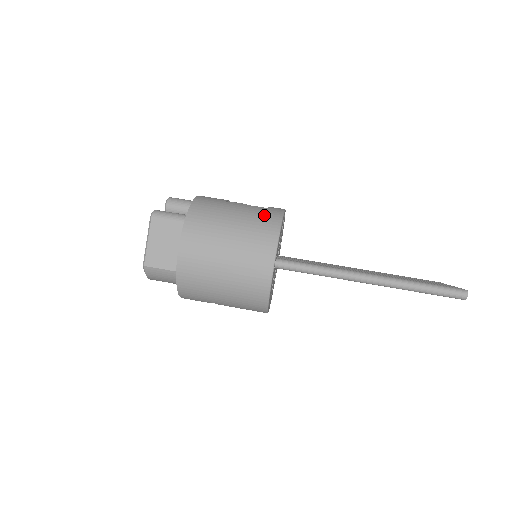
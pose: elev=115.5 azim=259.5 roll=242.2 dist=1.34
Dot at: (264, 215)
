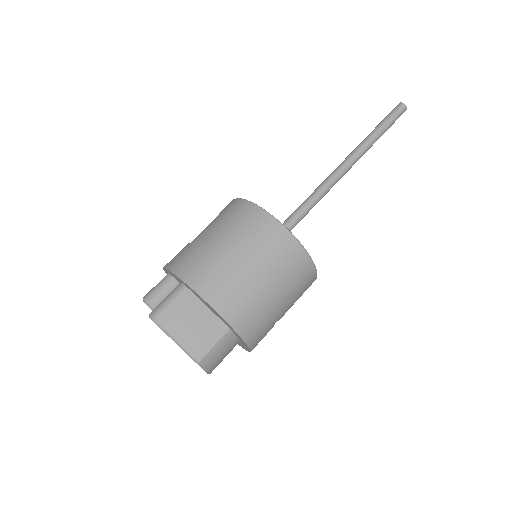
Dot at: (231, 213)
